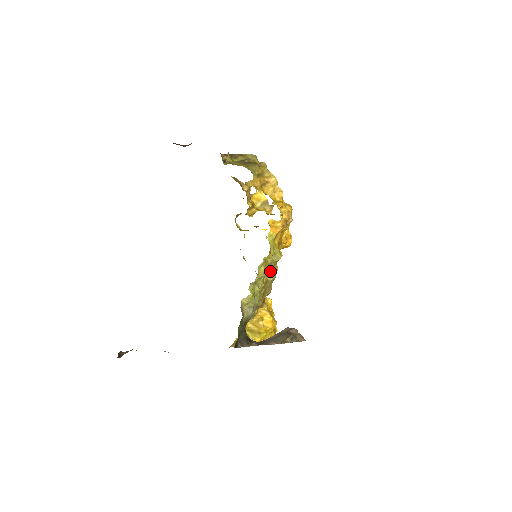
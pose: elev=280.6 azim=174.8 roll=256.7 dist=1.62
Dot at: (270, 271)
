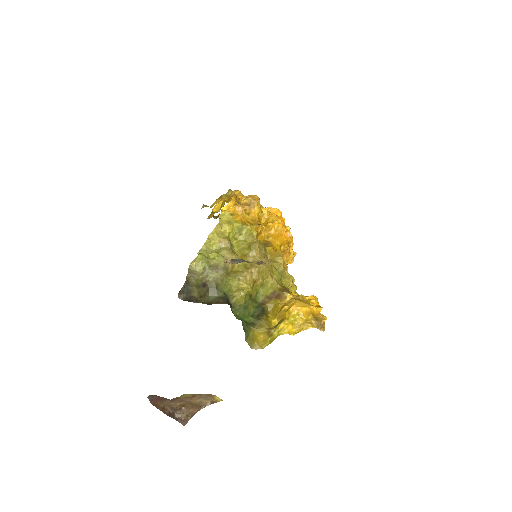
Dot at: (247, 246)
